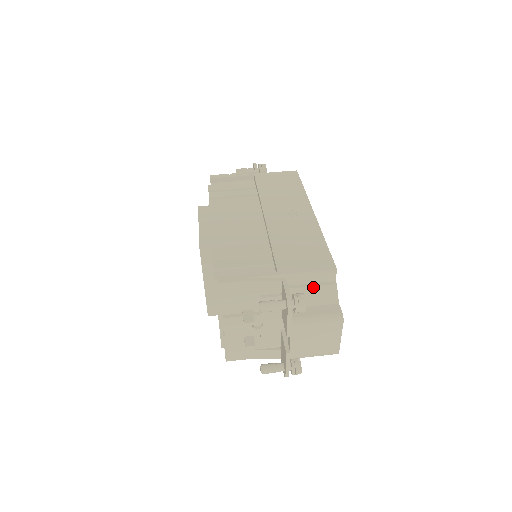
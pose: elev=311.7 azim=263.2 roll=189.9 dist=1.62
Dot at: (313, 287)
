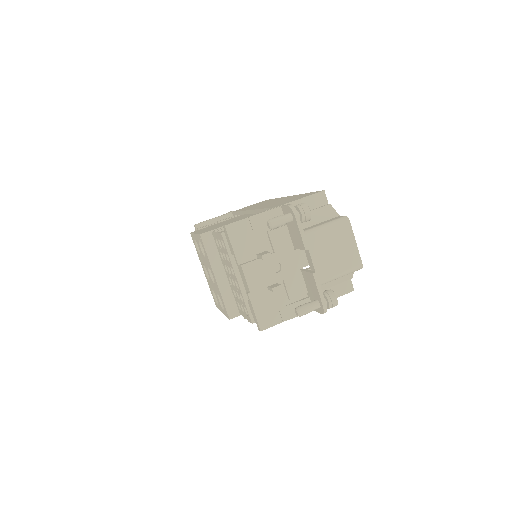
Dot at: (311, 211)
